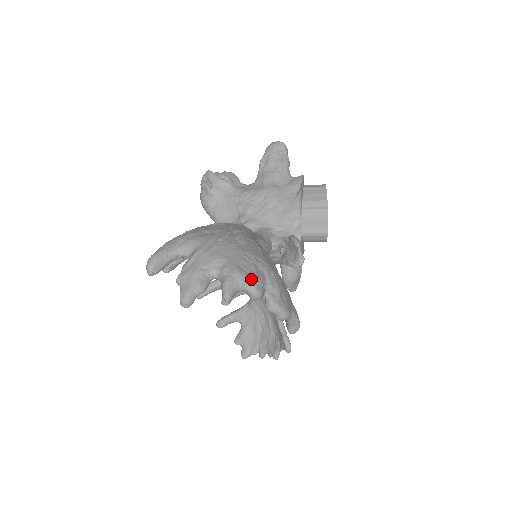
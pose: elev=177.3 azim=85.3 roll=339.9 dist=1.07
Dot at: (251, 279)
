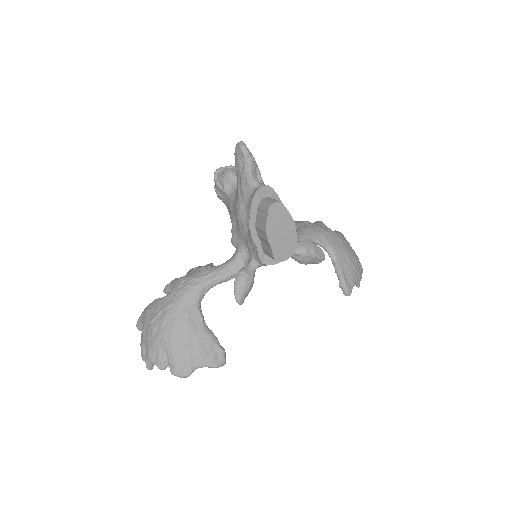
Dot at: (155, 361)
